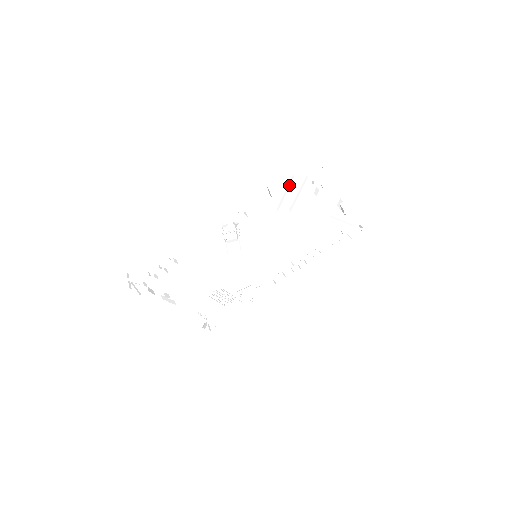
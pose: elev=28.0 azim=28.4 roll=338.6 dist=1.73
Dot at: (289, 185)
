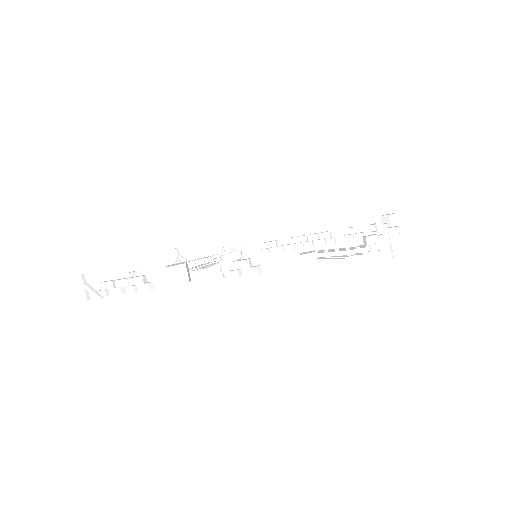
Dot at: (332, 262)
